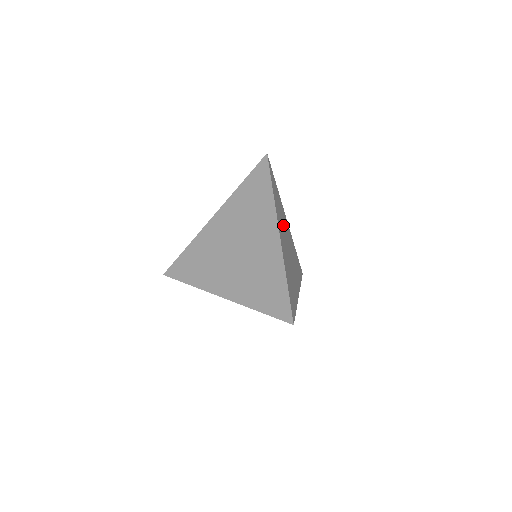
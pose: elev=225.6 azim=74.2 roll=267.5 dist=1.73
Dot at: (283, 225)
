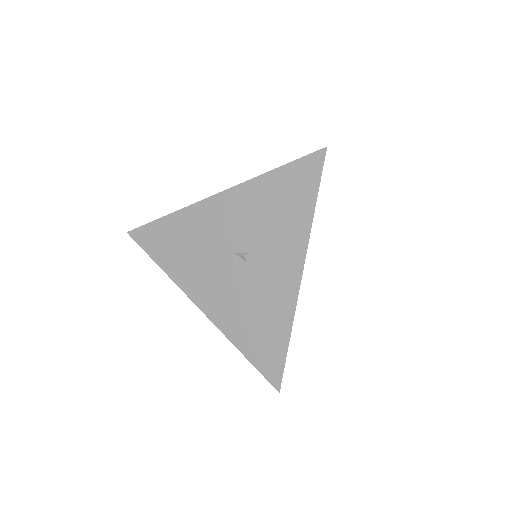
Dot at: occluded
